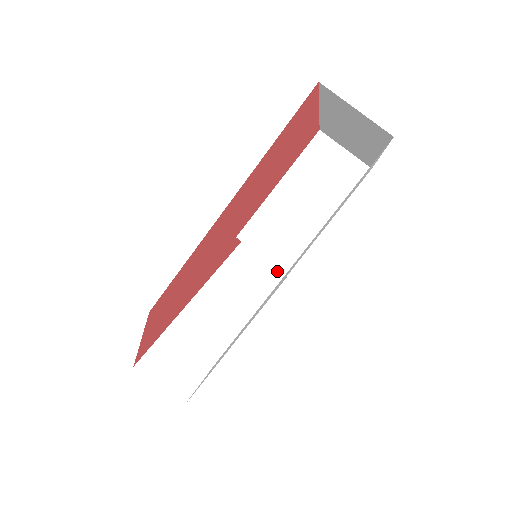
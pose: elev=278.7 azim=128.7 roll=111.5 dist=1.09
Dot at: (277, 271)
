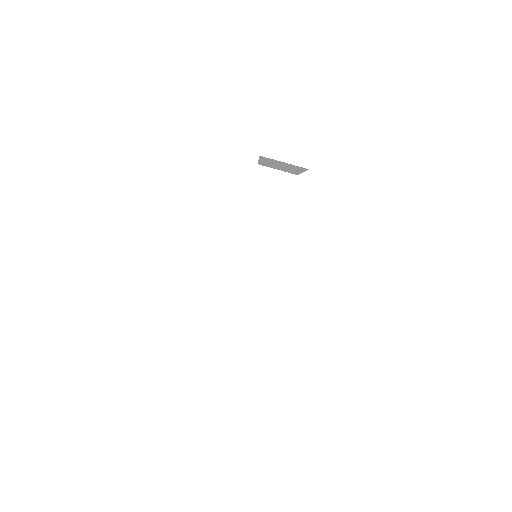
Dot at: (265, 257)
